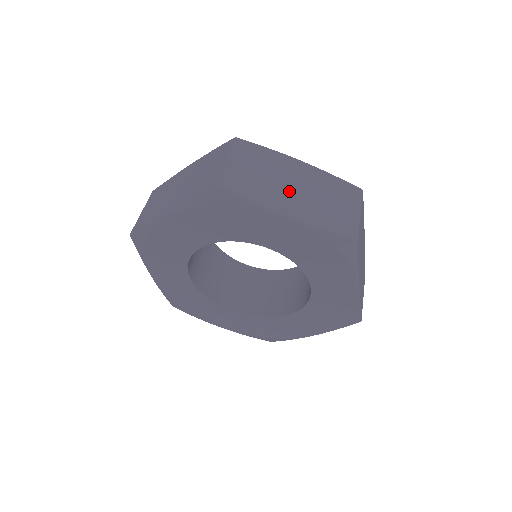
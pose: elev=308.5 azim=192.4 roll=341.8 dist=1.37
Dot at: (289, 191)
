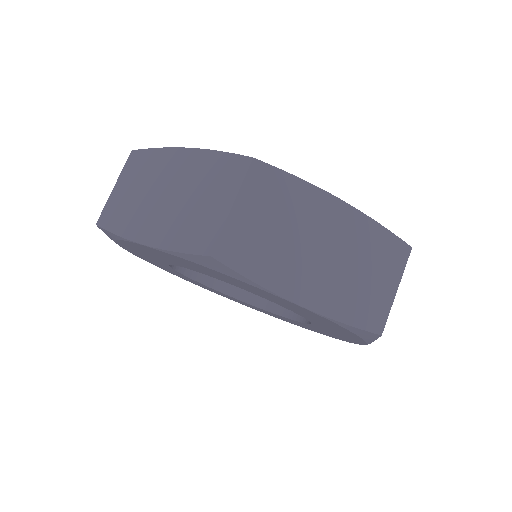
Dot at: (312, 259)
